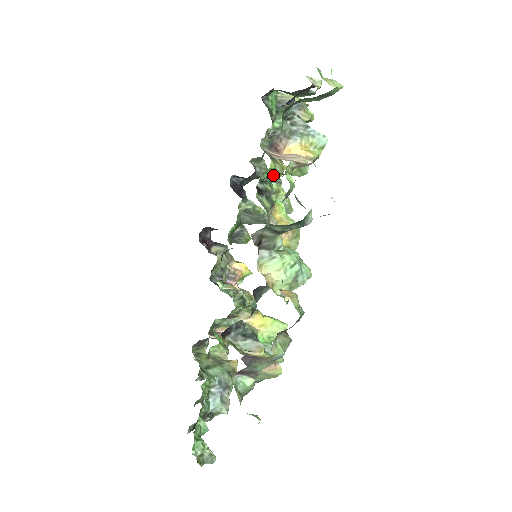
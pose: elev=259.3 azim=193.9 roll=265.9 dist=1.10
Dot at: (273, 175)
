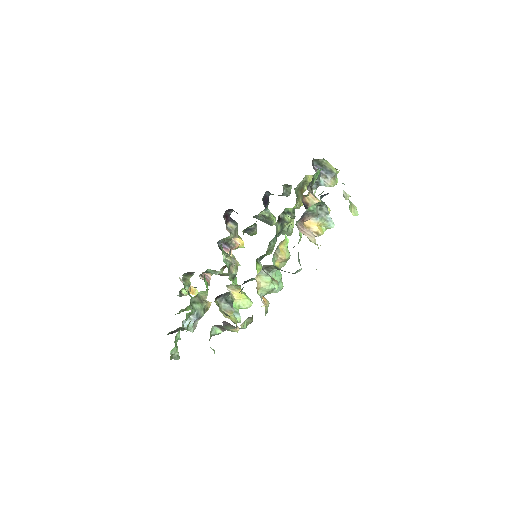
Dot at: occluded
